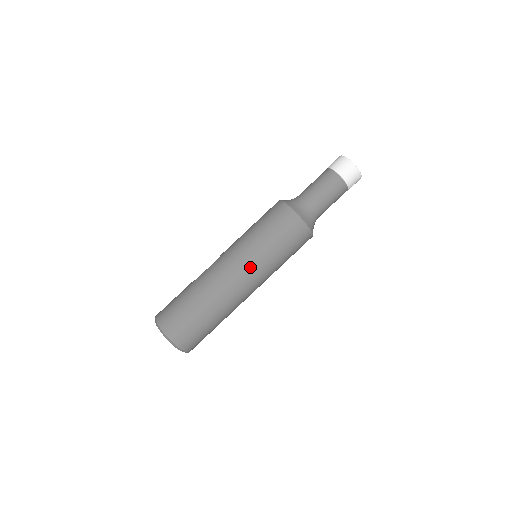
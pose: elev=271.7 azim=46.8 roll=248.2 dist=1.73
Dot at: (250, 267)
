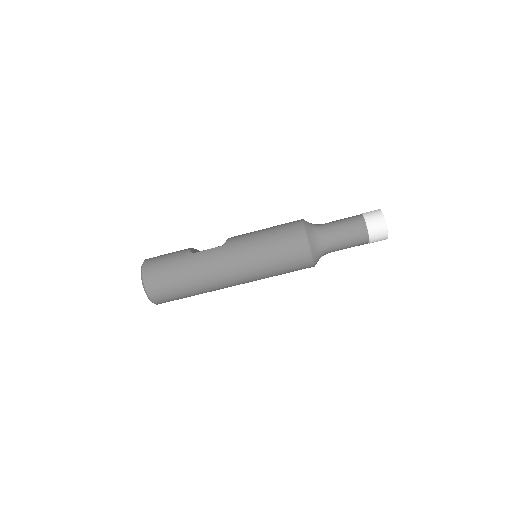
Dot at: (245, 273)
